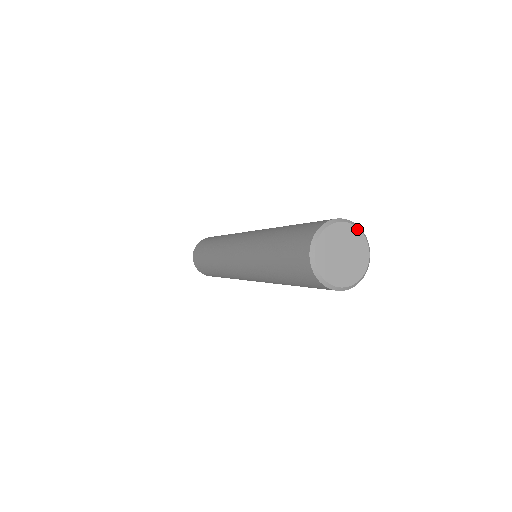
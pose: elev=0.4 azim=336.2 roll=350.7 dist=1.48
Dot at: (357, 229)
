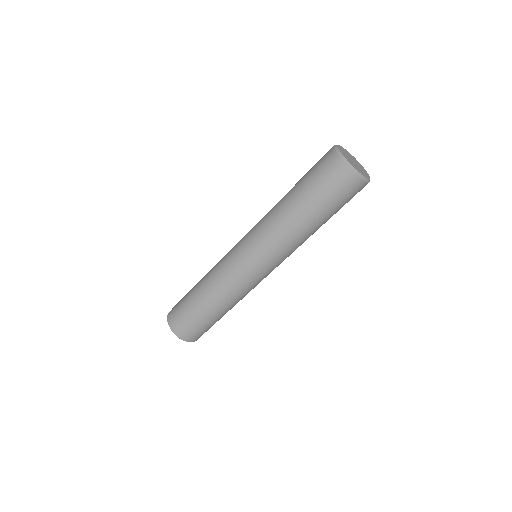
Dot at: occluded
